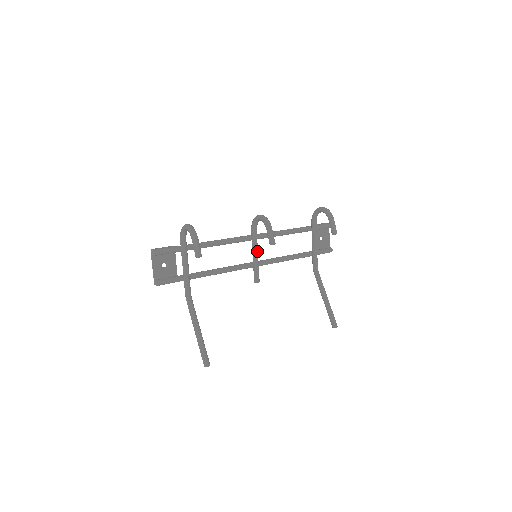
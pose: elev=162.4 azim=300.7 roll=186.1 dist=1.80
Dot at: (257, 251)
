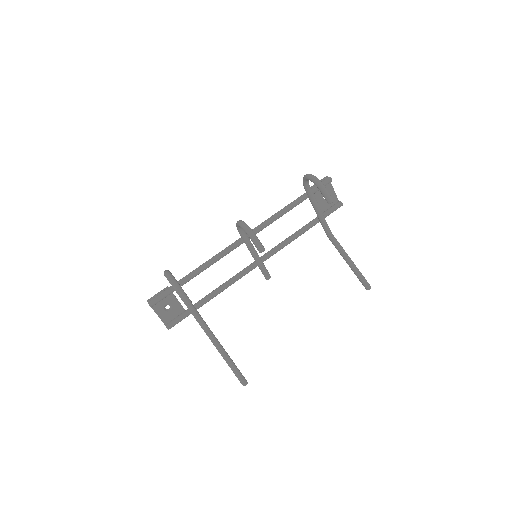
Dot at: (255, 251)
